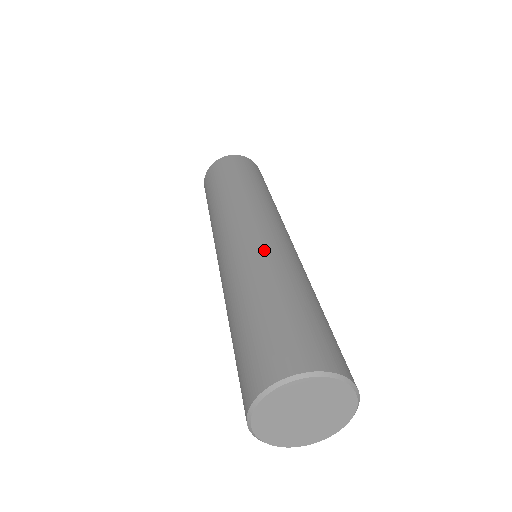
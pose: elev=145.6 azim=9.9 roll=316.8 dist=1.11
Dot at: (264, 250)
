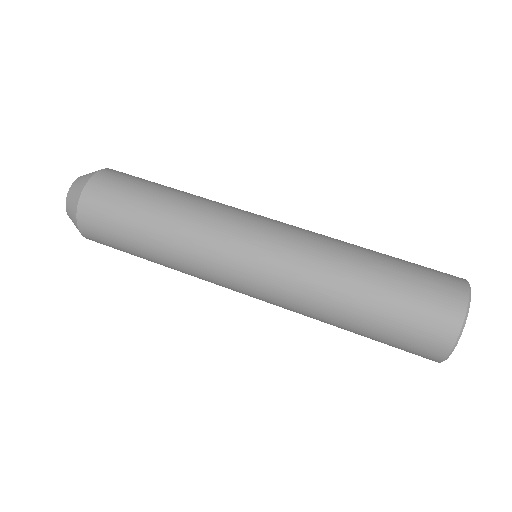
Dot at: (305, 254)
